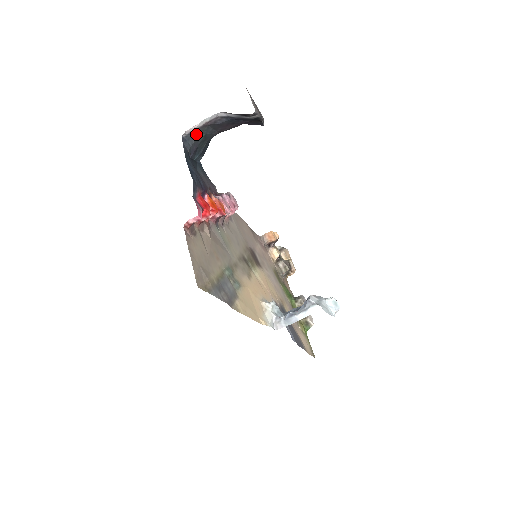
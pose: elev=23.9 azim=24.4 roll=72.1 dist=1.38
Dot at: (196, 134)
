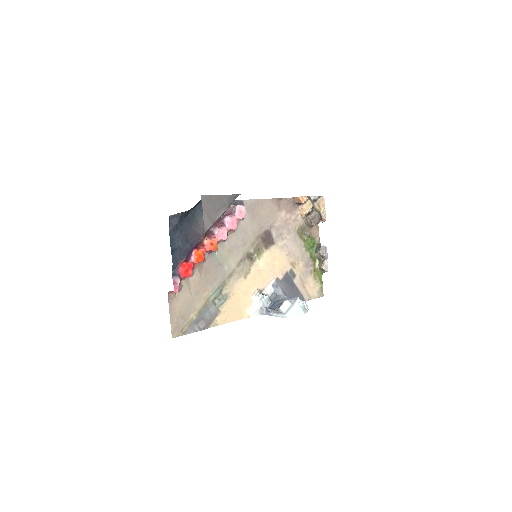
Dot at: occluded
